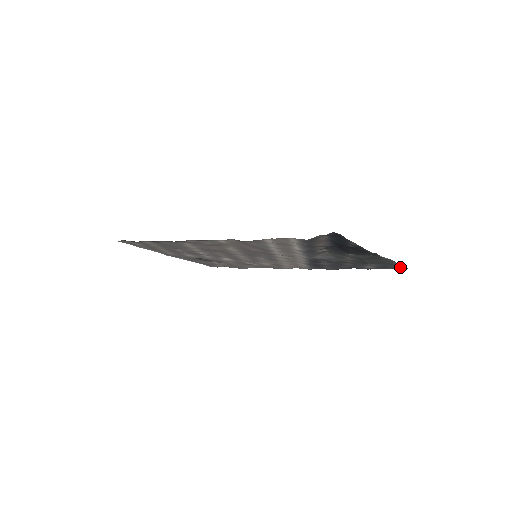
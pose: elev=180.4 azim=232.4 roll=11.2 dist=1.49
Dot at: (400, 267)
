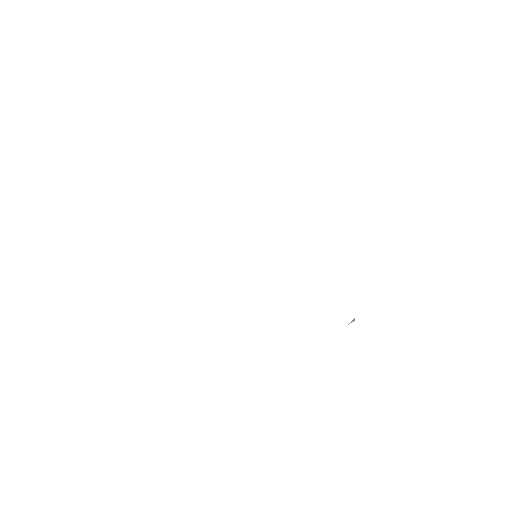
Dot at: occluded
